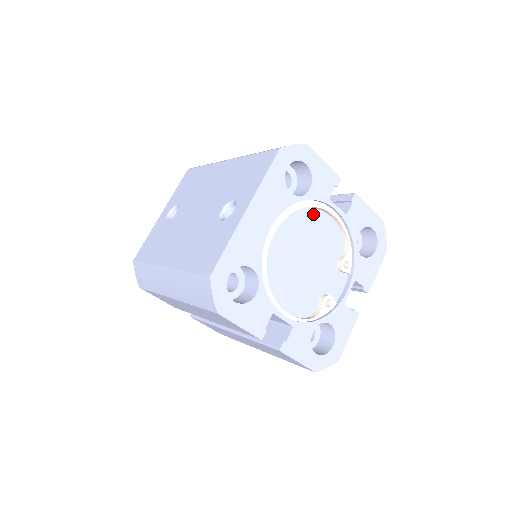
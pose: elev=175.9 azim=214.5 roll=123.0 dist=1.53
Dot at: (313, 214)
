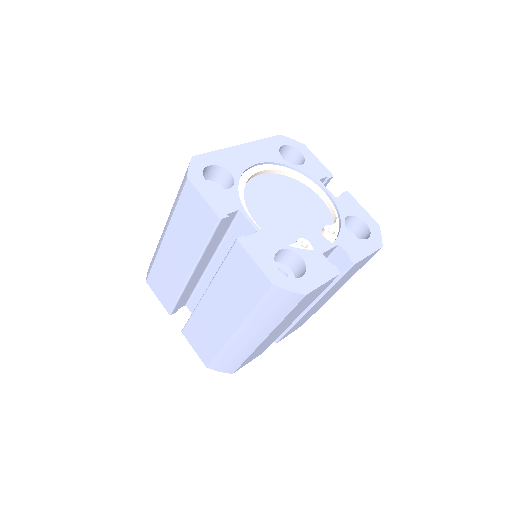
Dot at: (303, 187)
